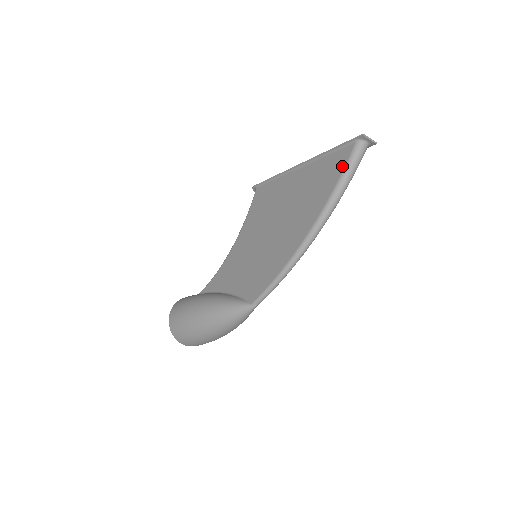
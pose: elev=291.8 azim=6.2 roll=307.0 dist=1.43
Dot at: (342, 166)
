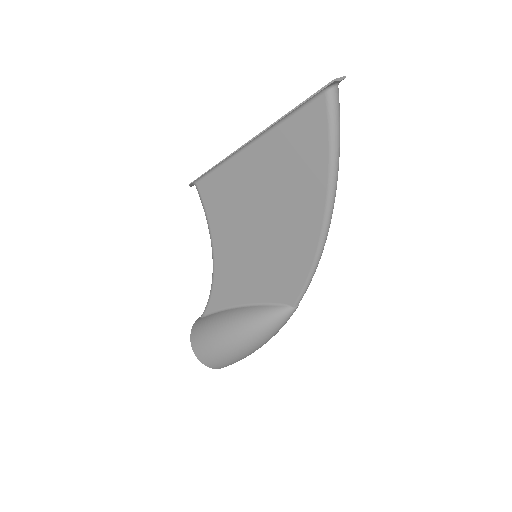
Dot at: (324, 128)
